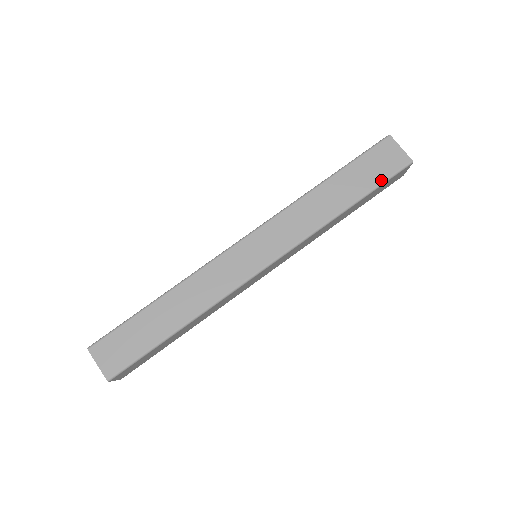
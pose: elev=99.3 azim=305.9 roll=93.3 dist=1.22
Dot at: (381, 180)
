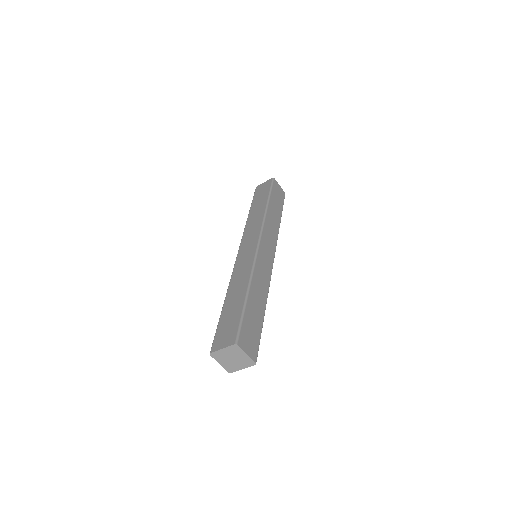
Dot at: (283, 204)
